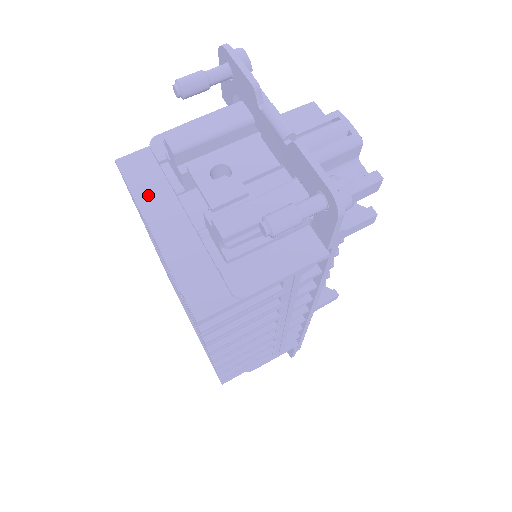
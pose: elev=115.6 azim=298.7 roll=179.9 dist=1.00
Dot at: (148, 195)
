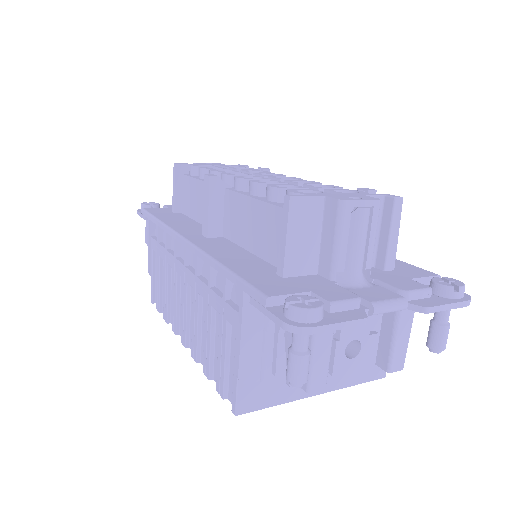
Dot at: (286, 392)
